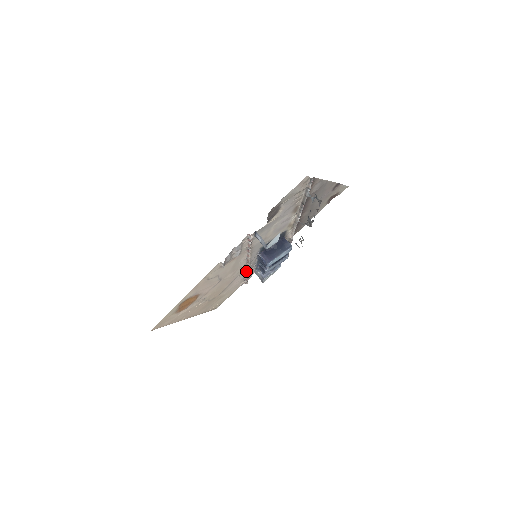
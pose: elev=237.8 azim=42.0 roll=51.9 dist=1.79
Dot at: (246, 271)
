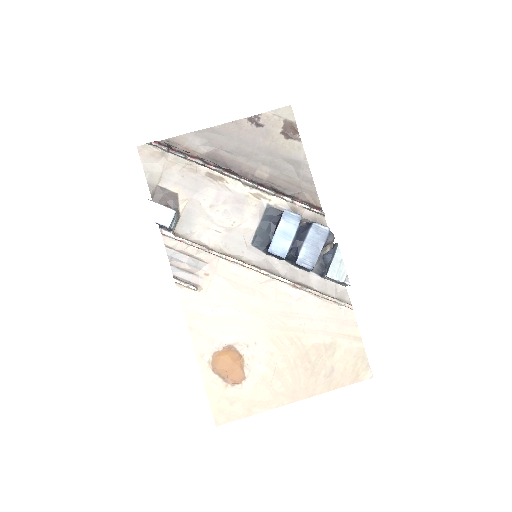
Dot at: (292, 286)
